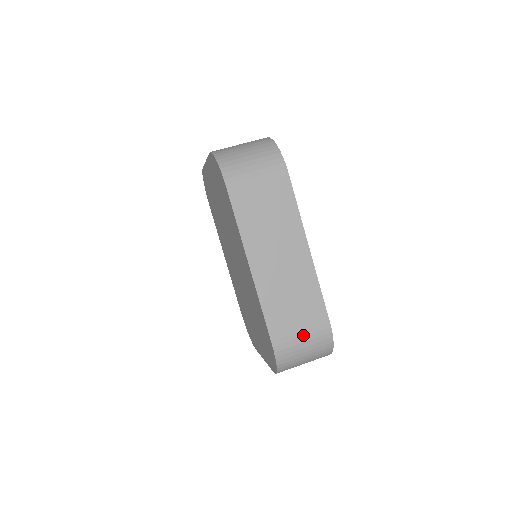
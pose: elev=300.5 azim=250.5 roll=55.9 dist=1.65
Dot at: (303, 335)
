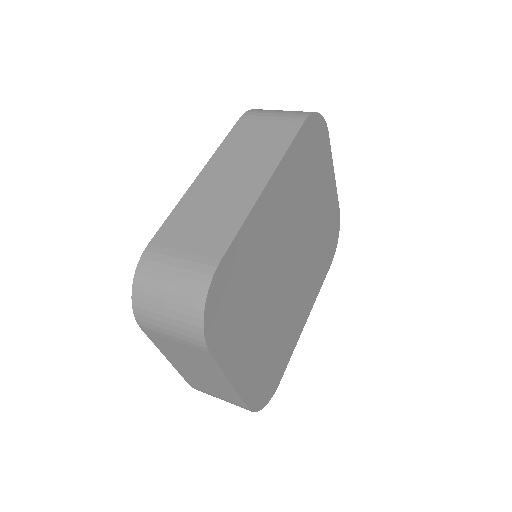
Dot at: (182, 257)
